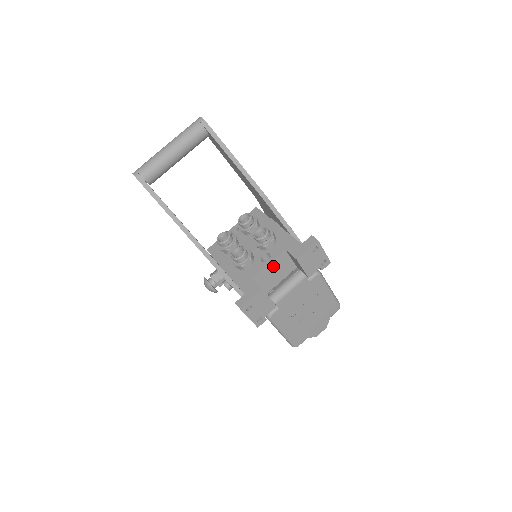
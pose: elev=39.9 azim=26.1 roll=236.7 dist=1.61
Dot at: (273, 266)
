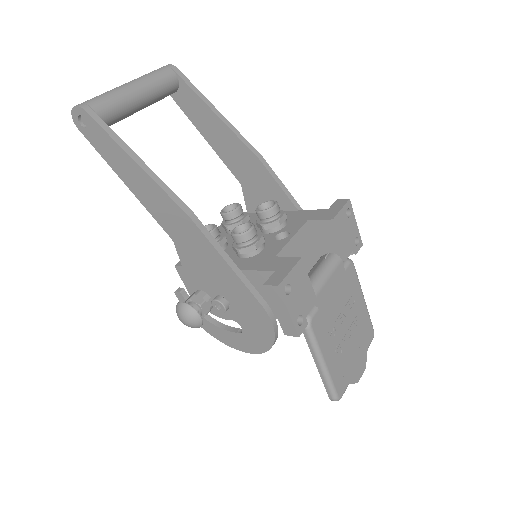
Dot at: (296, 244)
